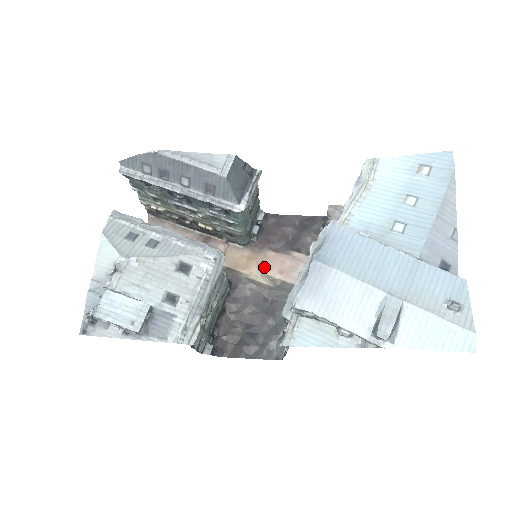
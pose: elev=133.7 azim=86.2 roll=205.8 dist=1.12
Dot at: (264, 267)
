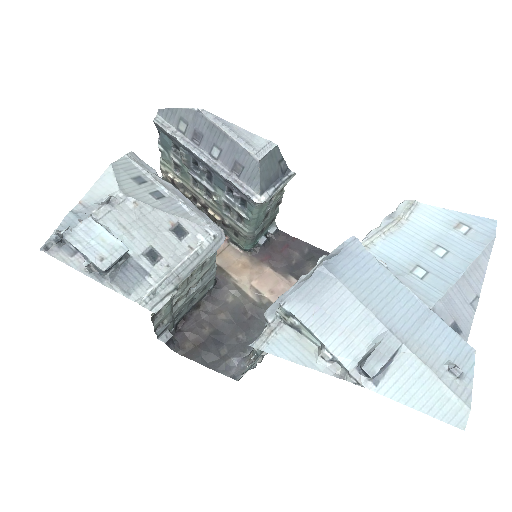
Dot at: (256, 280)
